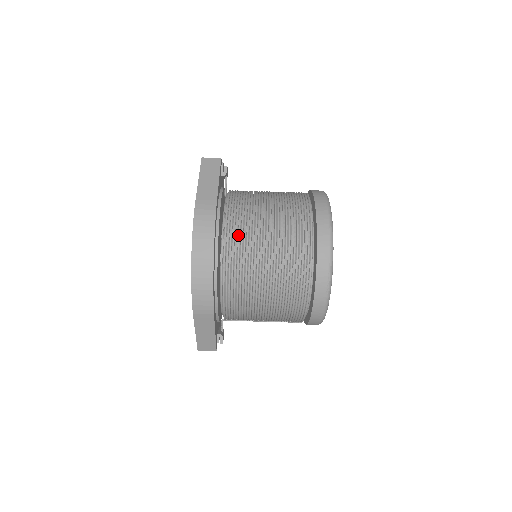
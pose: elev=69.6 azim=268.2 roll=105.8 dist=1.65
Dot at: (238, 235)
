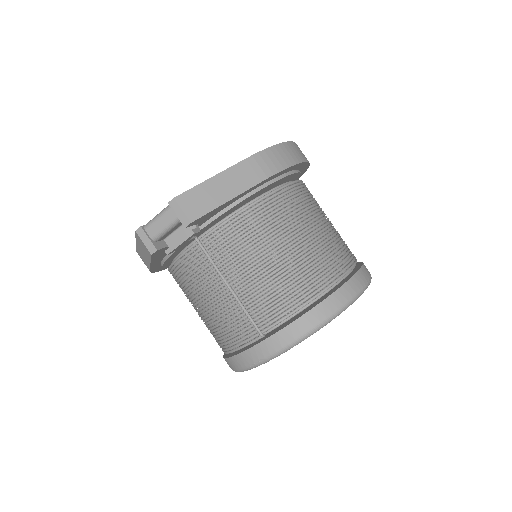
Dot at: occluded
